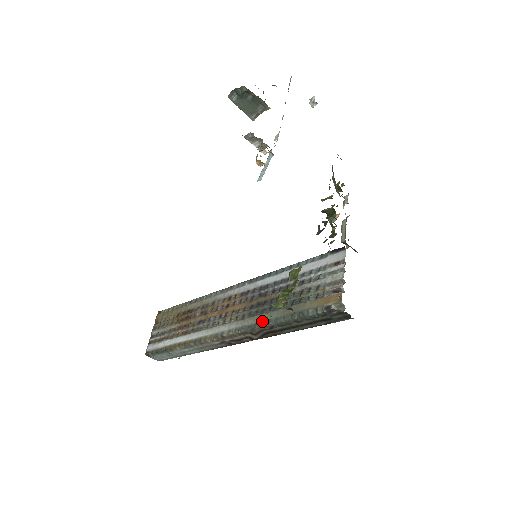
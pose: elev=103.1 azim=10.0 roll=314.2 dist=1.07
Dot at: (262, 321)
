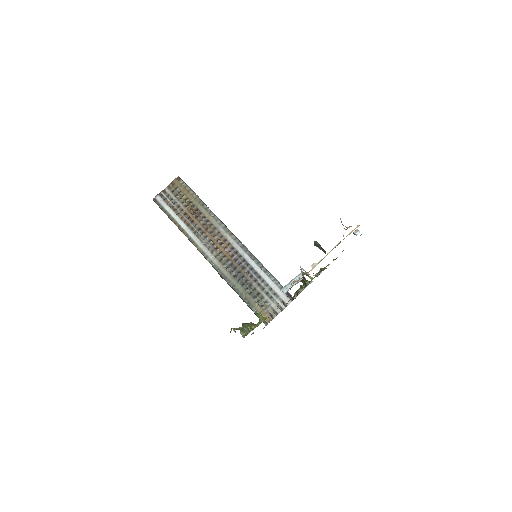
Dot at: (231, 281)
